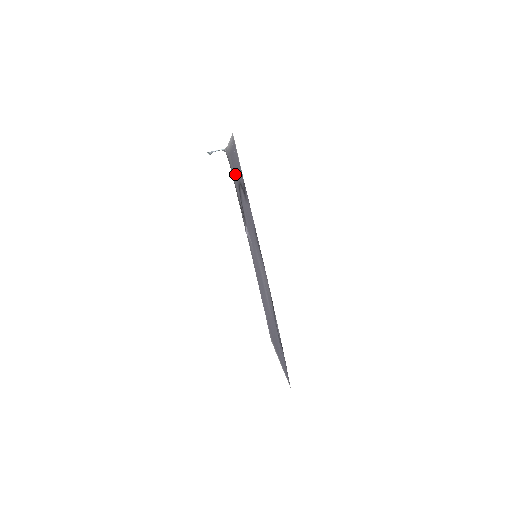
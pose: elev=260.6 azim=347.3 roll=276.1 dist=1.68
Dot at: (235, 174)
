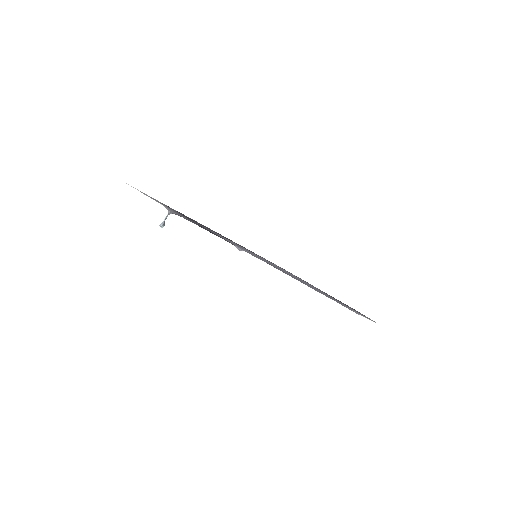
Dot at: occluded
